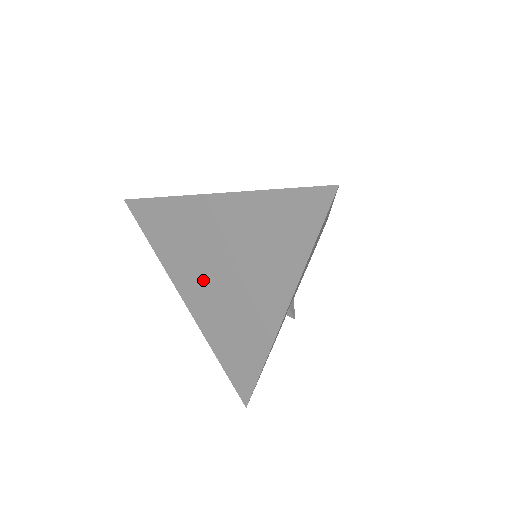
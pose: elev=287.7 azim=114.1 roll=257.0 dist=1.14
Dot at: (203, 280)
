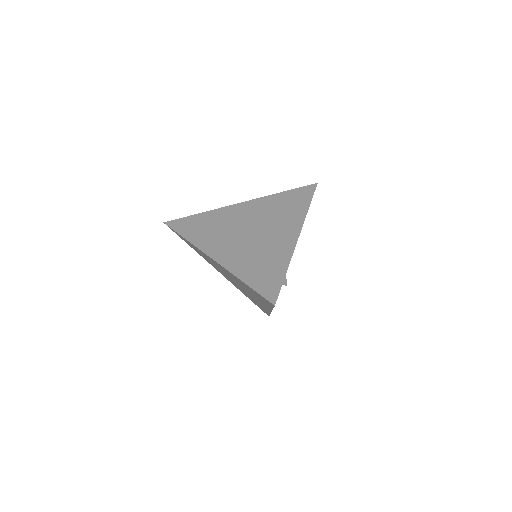
Dot at: (226, 276)
